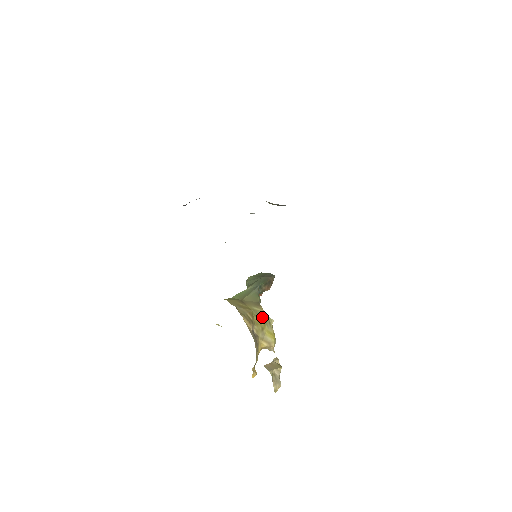
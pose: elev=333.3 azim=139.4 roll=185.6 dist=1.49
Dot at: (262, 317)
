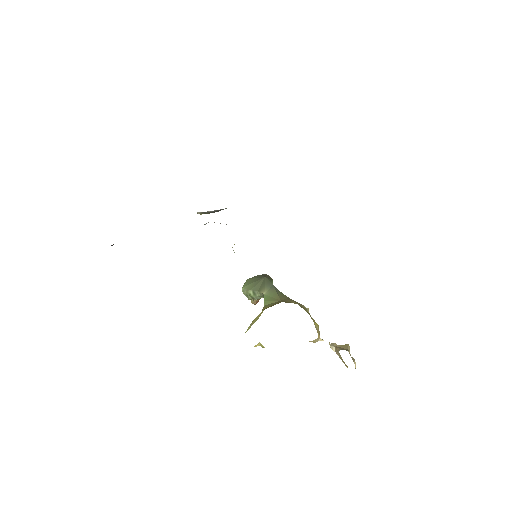
Dot at: (305, 308)
